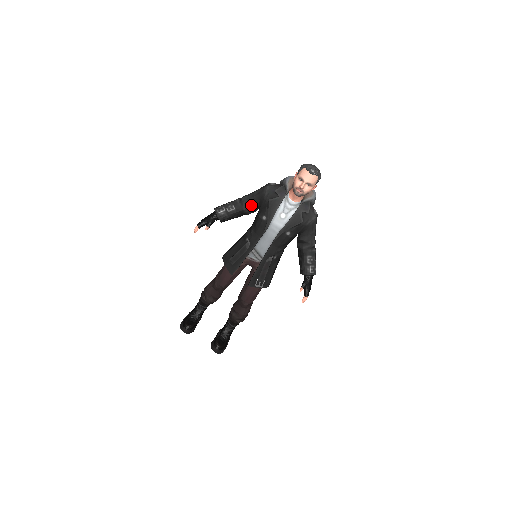
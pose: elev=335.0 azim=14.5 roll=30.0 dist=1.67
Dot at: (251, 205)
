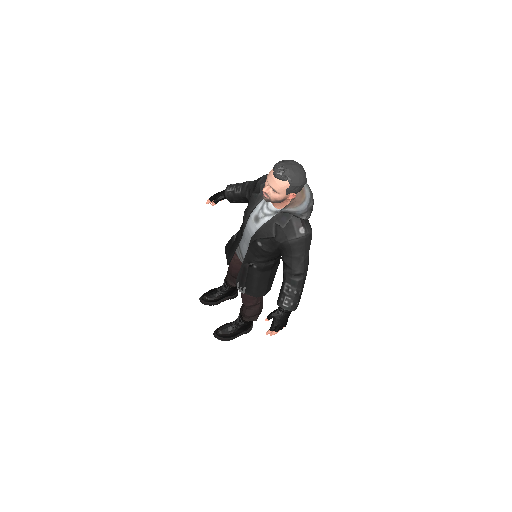
Dot at: (250, 193)
